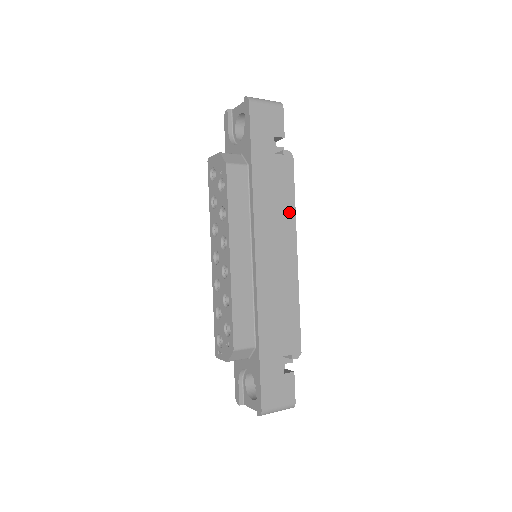
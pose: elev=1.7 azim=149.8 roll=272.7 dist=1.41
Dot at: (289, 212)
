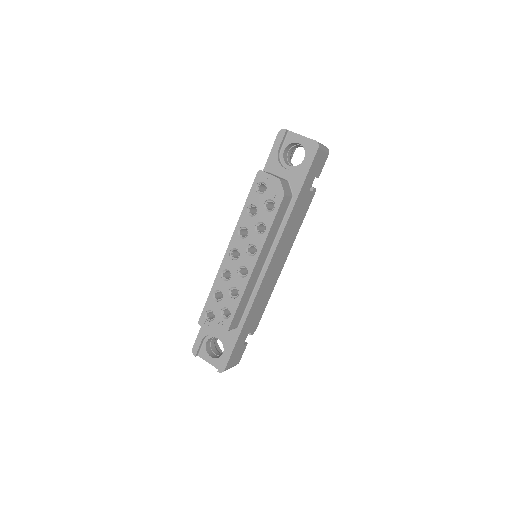
Dot at: (295, 234)
